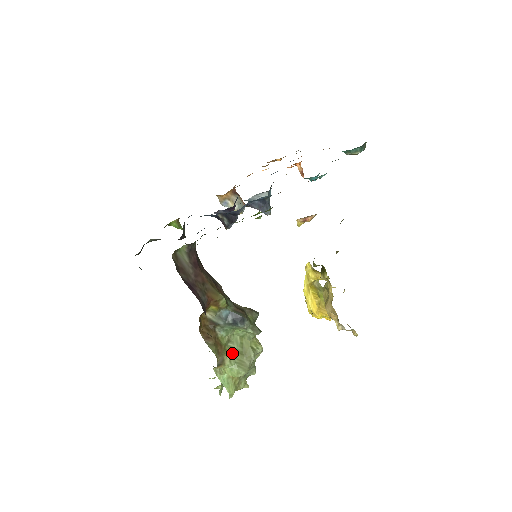
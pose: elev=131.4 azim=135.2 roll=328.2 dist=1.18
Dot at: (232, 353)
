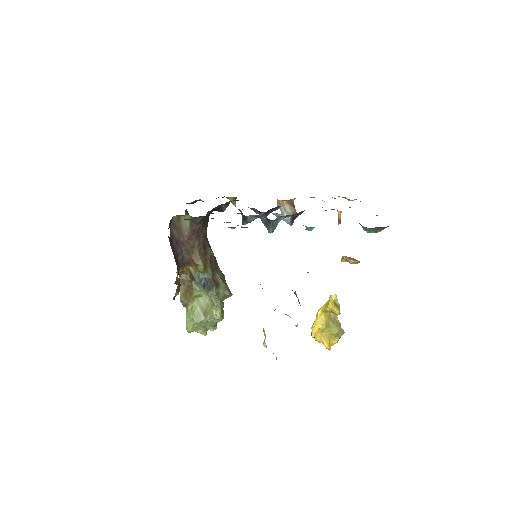
Dot at: (197, 305)
